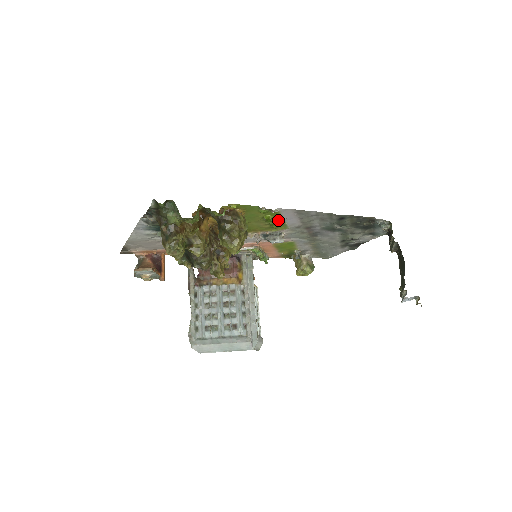
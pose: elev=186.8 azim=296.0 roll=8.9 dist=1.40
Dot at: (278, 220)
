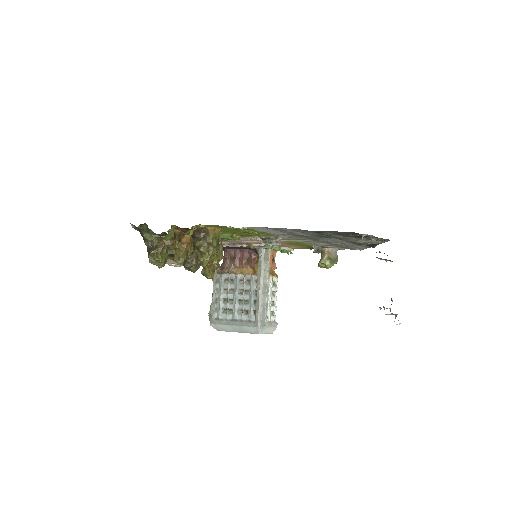
Dot at: occluded
